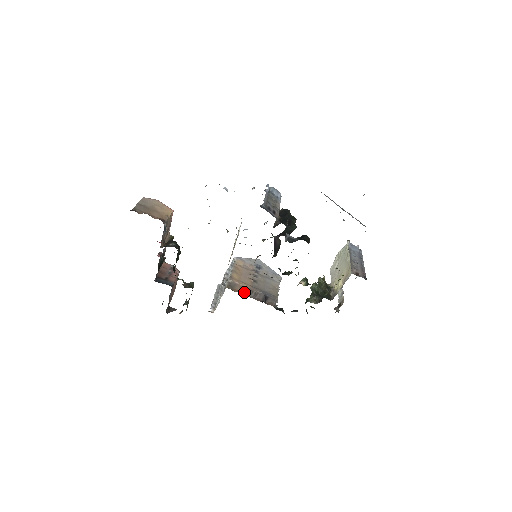
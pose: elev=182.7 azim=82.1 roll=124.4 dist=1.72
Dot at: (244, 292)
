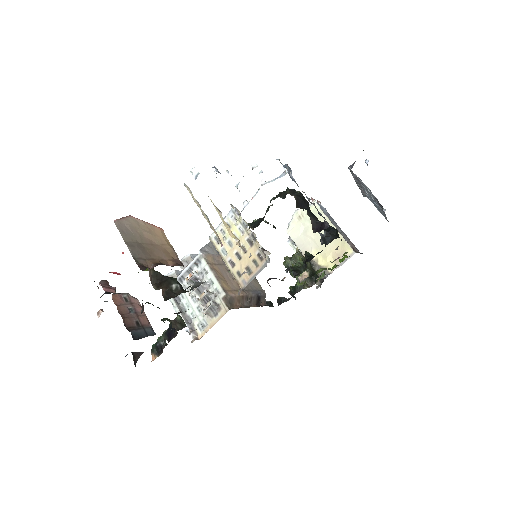
Dot at: (242, 303)
